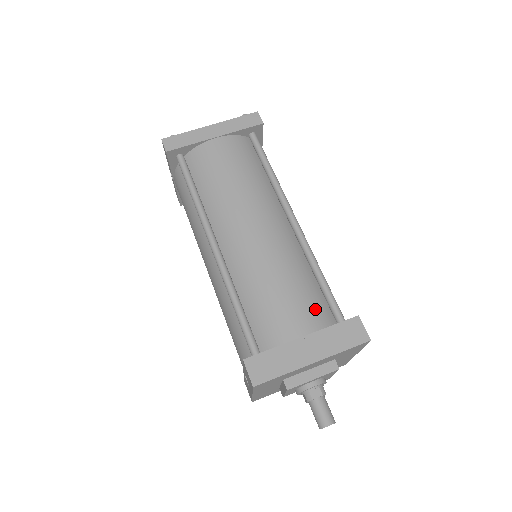
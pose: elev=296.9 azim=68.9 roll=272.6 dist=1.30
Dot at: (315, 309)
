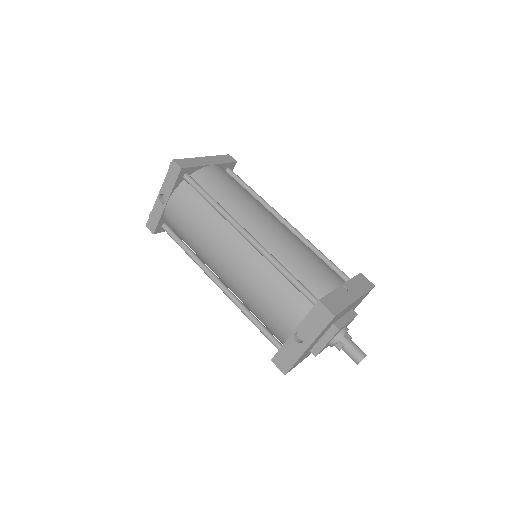
Dot at: (334, 271)
